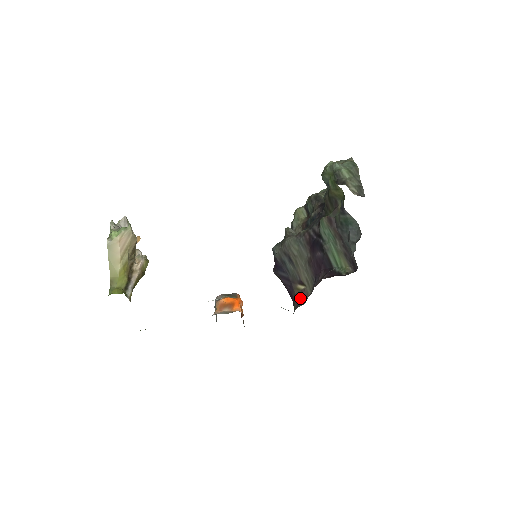
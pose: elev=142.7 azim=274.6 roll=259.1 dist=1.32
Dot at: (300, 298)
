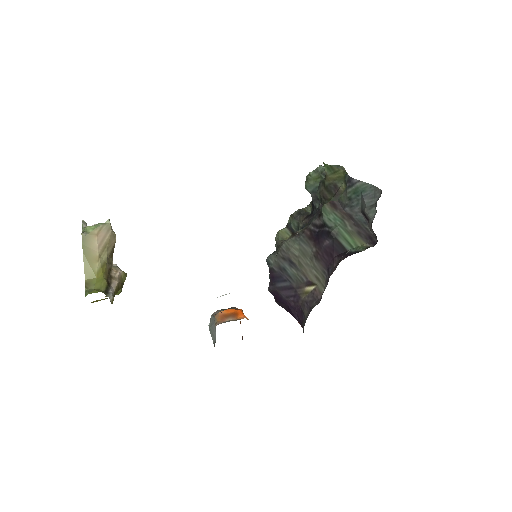
Dot at: (311, 300)
